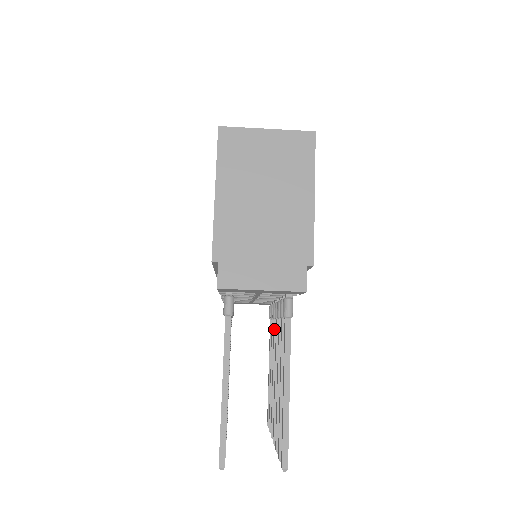
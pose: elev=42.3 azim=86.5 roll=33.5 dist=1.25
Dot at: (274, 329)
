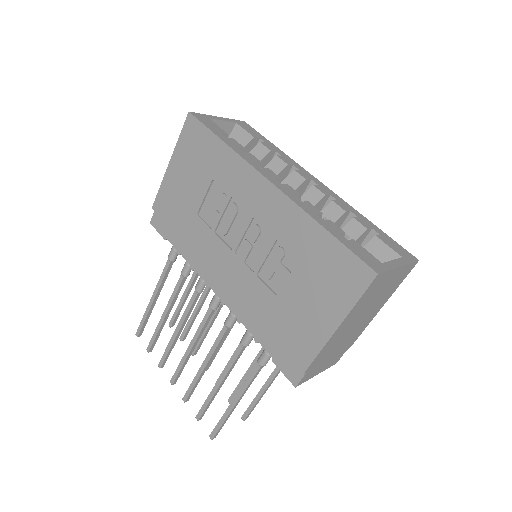
Dot at: occluded
